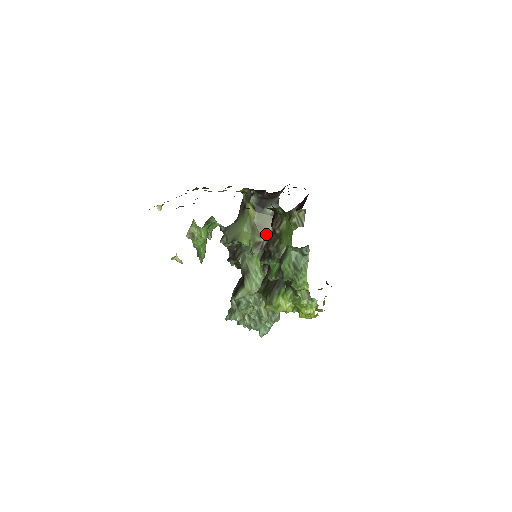
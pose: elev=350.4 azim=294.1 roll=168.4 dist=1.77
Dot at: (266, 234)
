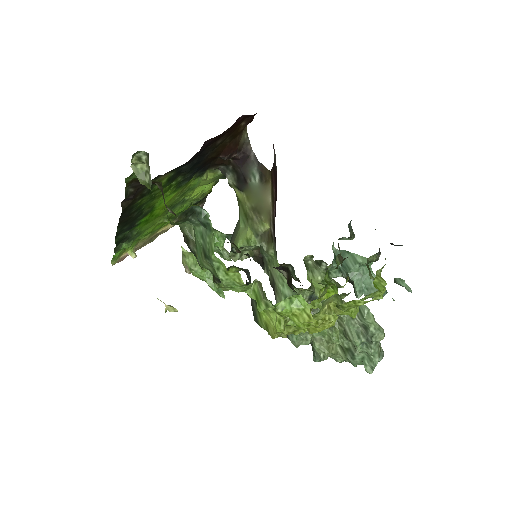
Dot at: (268, 215)
